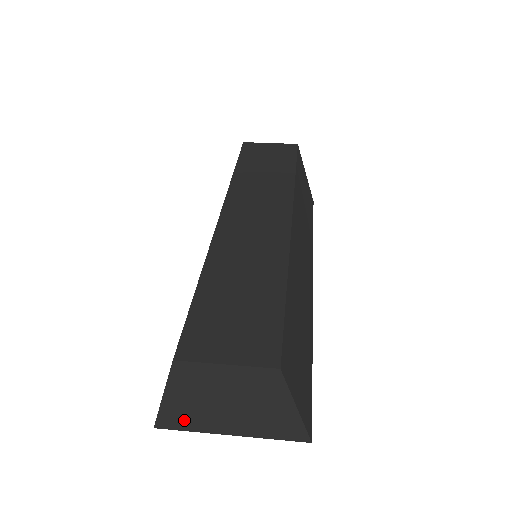
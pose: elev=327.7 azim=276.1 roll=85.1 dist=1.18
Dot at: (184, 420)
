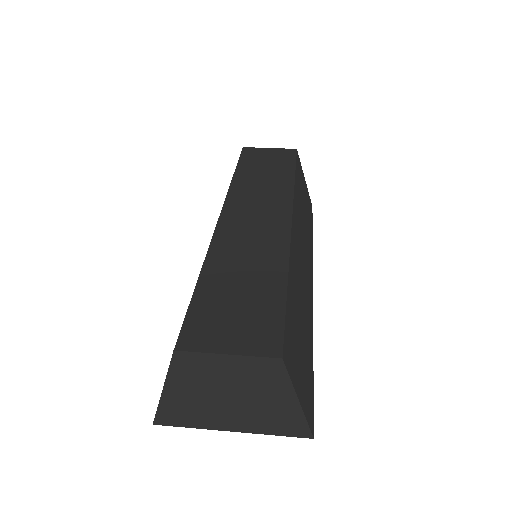
Dot at: (184, 415)
